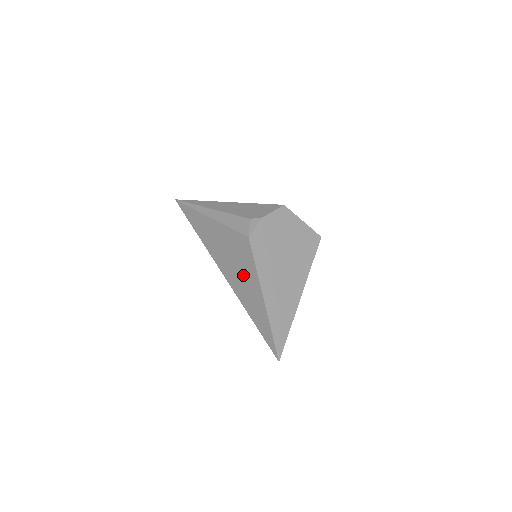
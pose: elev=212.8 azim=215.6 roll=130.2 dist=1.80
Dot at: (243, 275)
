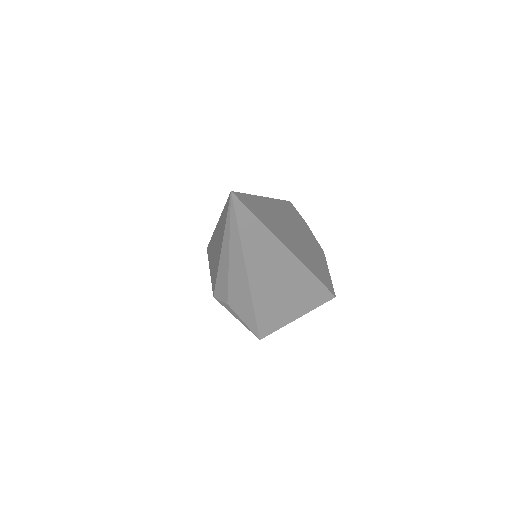
Dot at: occluded
